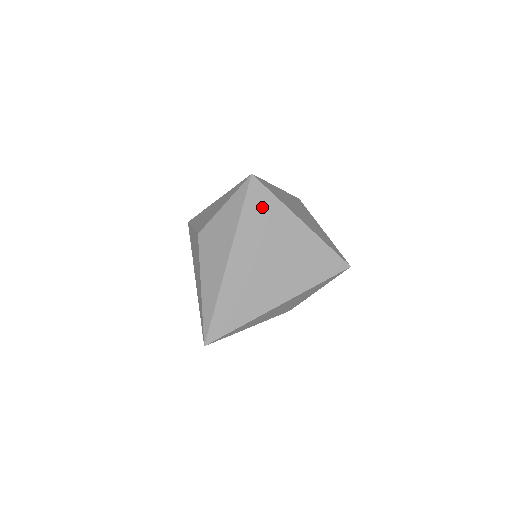
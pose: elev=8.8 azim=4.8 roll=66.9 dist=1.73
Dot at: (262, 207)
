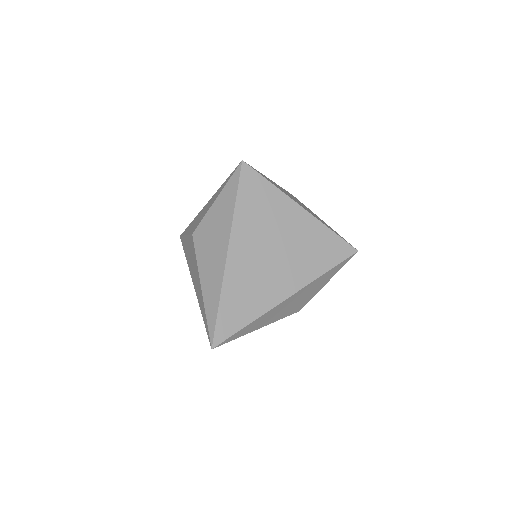
Dot at: (257, 193)
